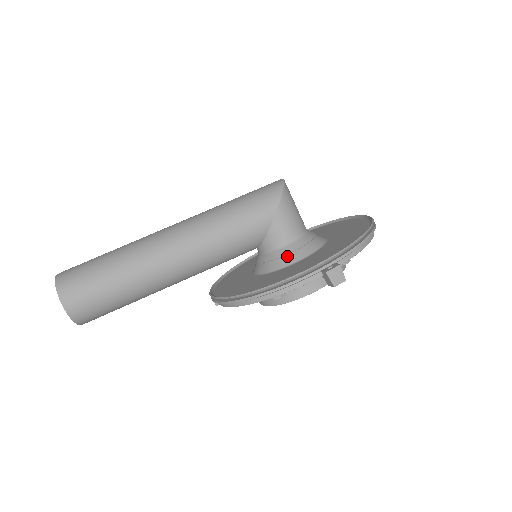
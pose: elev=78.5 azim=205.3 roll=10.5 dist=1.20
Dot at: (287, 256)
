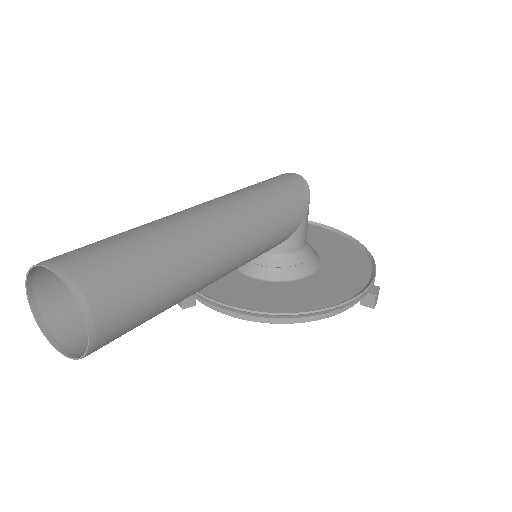
Dot at: (303, 265)
